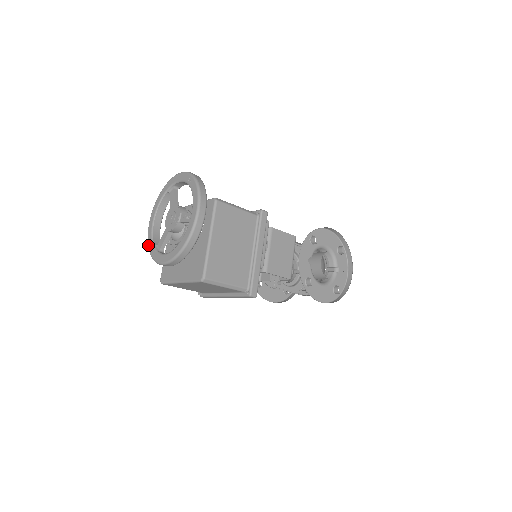
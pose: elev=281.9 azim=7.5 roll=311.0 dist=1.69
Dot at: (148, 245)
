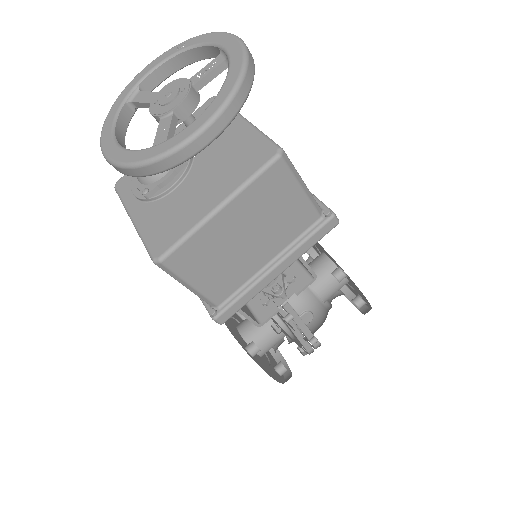
Dot at: (127, 161)
